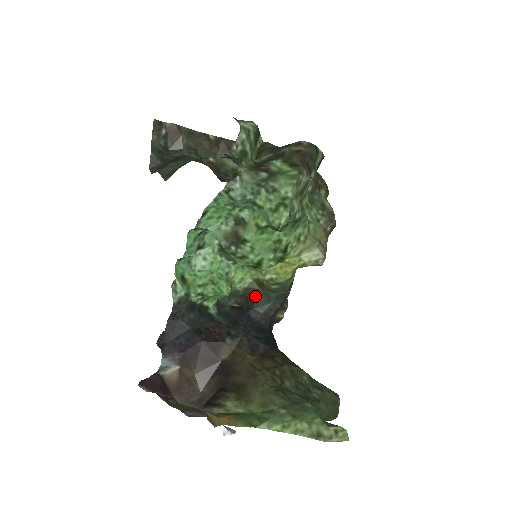
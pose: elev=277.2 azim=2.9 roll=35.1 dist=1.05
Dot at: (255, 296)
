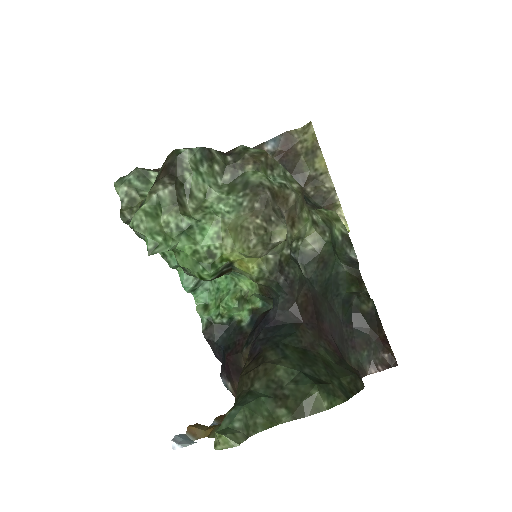
Dot at: (270, 294)
